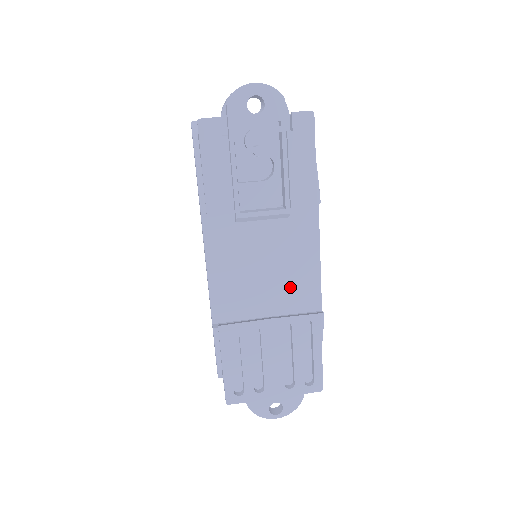
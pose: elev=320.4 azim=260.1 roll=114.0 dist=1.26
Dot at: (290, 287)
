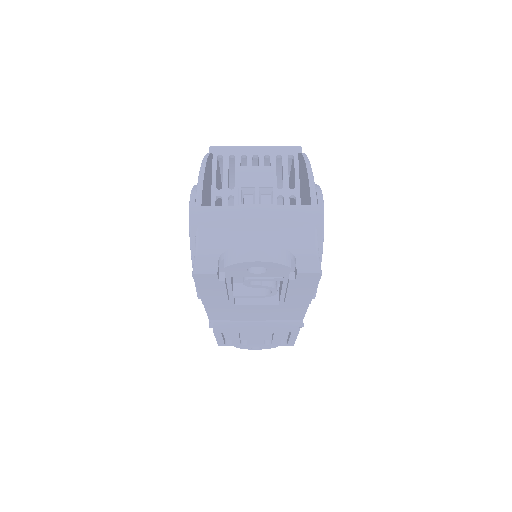
Dot at: (278, 313)
